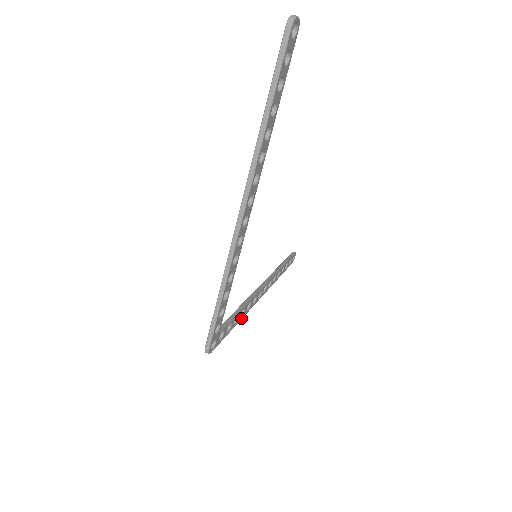
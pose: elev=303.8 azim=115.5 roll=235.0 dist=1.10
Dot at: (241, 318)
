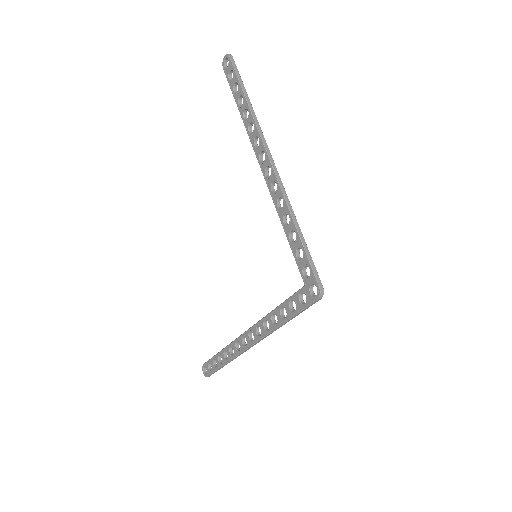
Dot at: (279, 325)
